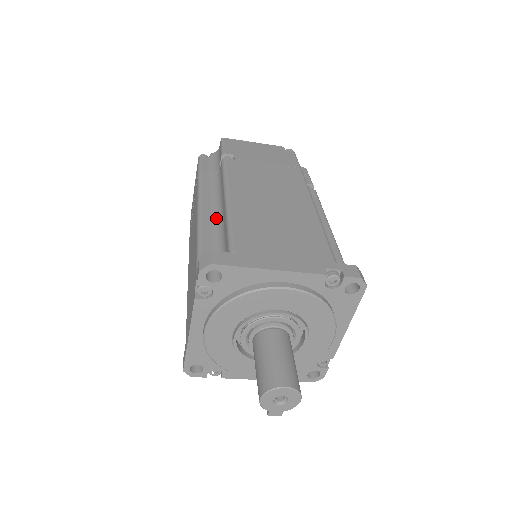
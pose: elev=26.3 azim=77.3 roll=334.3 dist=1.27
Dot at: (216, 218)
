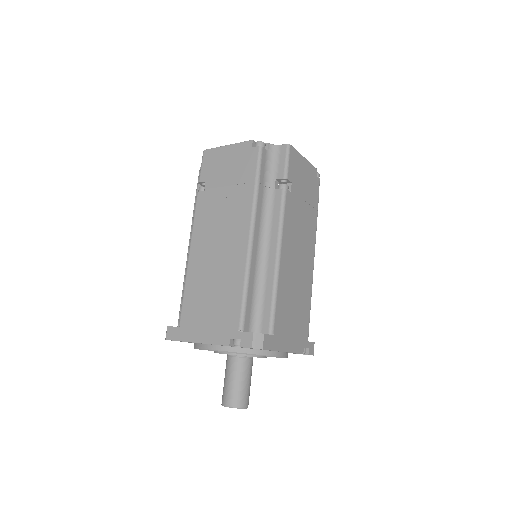
Dot at: occluded
